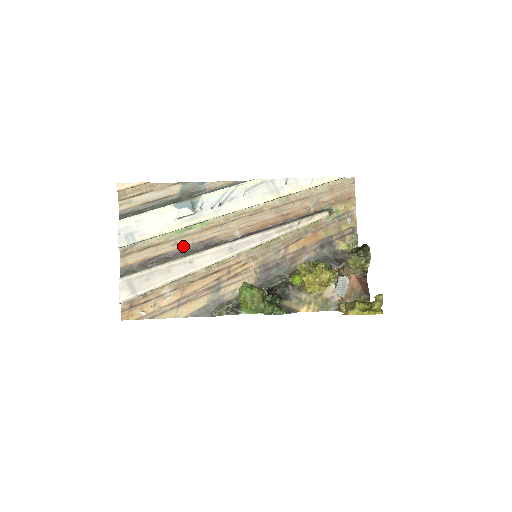
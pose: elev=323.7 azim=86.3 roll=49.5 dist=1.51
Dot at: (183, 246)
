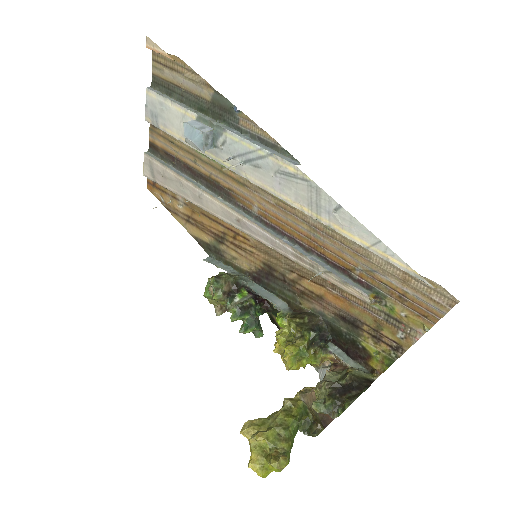
Dot at: (201, 170)
